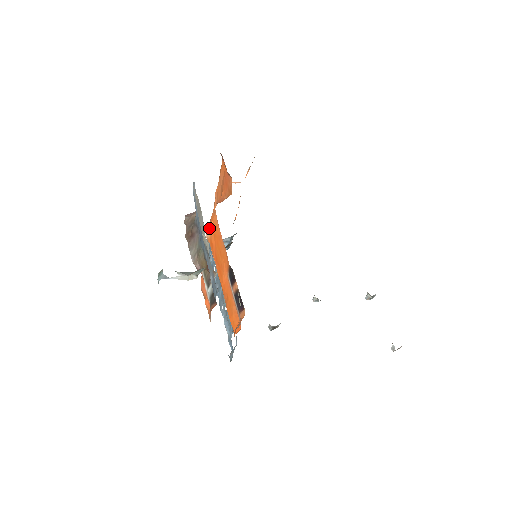
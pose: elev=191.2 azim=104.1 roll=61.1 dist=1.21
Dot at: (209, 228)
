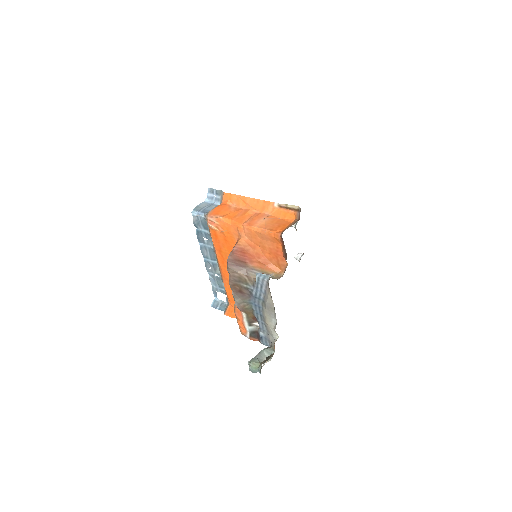
Dot at: (216, 224)
